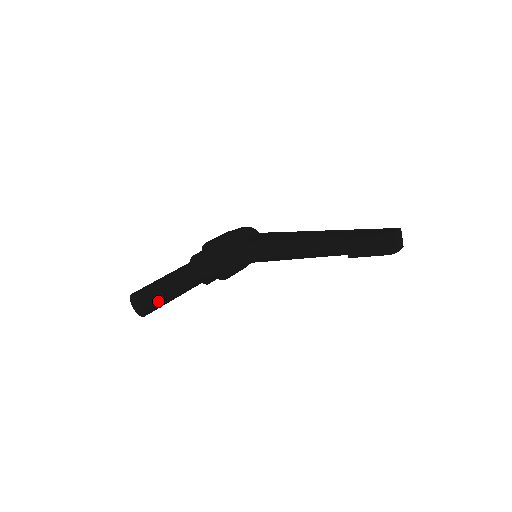
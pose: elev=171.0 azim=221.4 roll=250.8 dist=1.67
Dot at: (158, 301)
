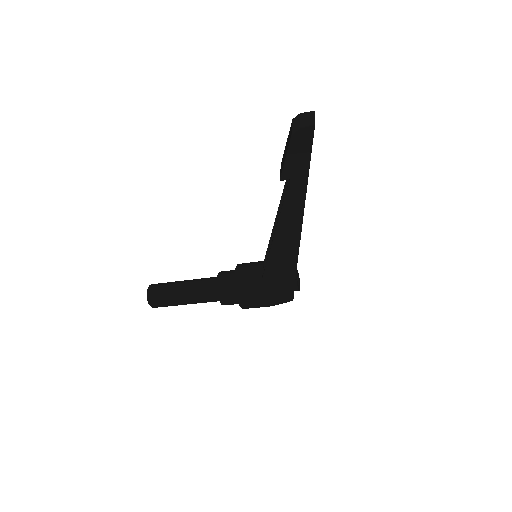
Dot at: (162, 288)
